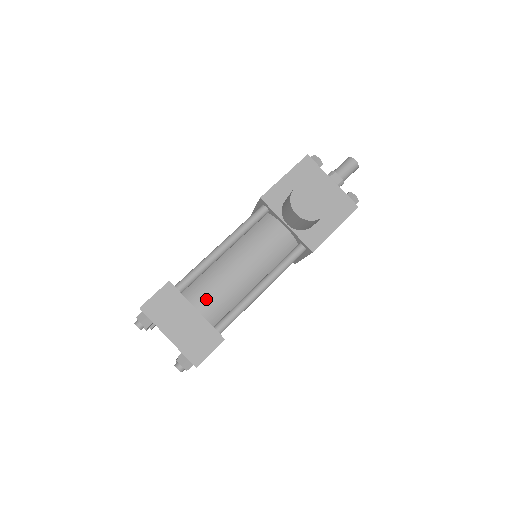
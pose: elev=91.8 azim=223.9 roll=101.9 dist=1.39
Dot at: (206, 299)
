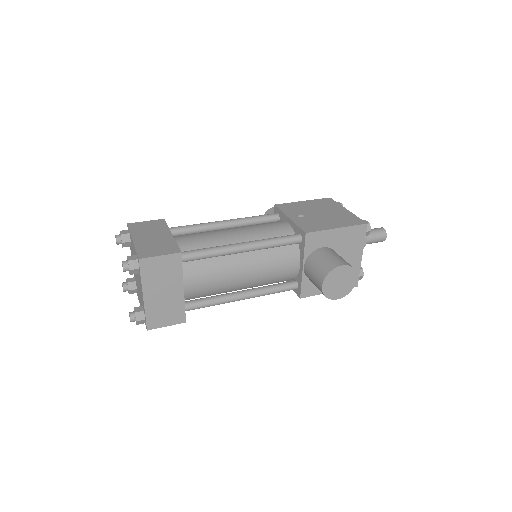
Dot at: (197, 281)
